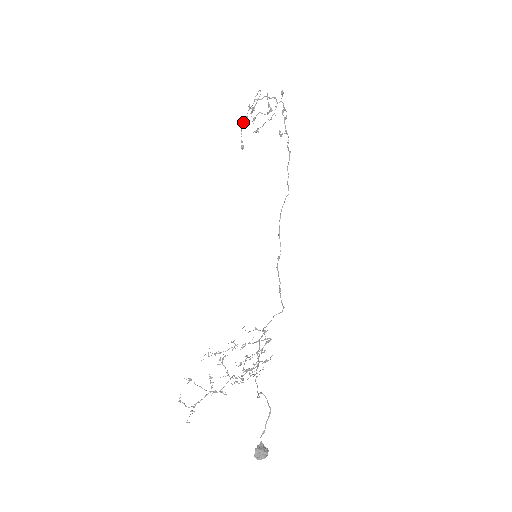
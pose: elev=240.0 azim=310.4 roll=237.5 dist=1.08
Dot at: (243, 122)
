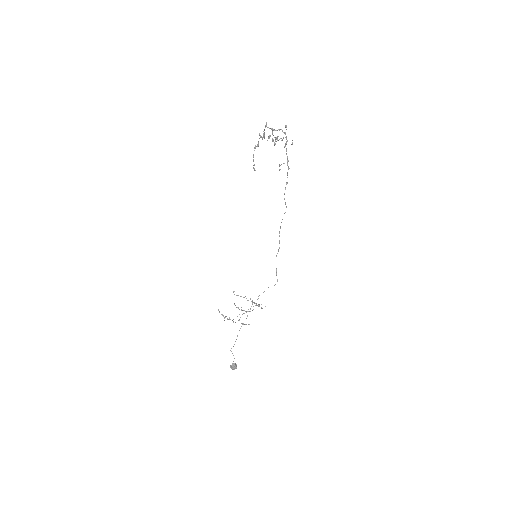
Dot at: occluded
